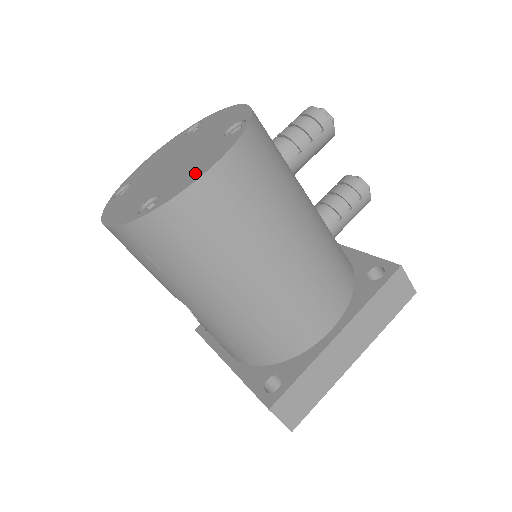
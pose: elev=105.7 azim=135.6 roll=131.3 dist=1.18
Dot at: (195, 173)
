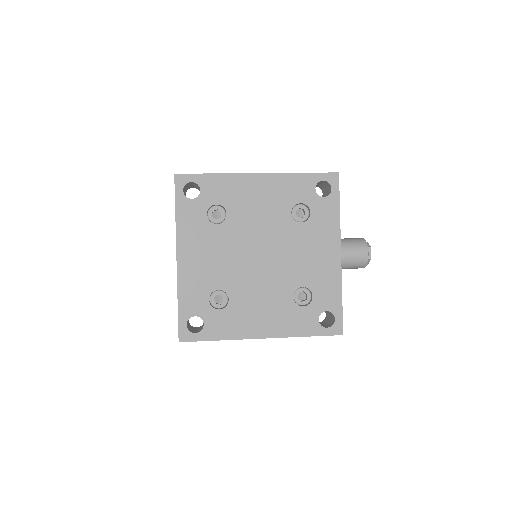
Dot at: occluded
